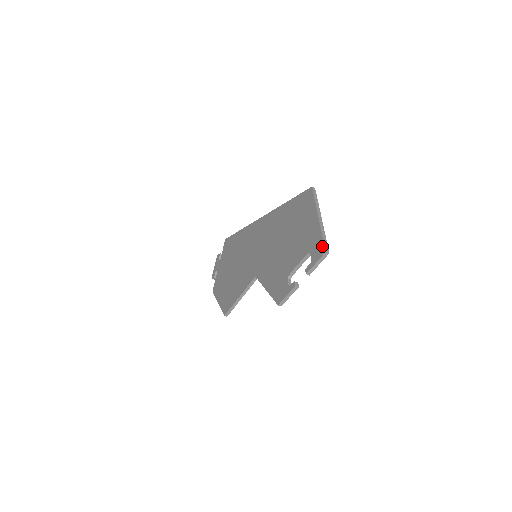
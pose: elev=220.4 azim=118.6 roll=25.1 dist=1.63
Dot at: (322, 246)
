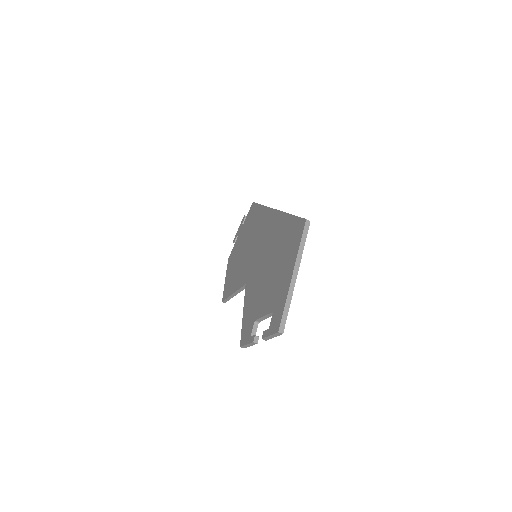
Dot at: (279, 320)
